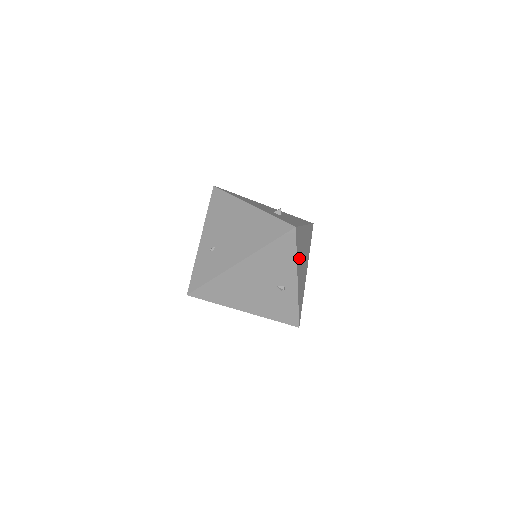
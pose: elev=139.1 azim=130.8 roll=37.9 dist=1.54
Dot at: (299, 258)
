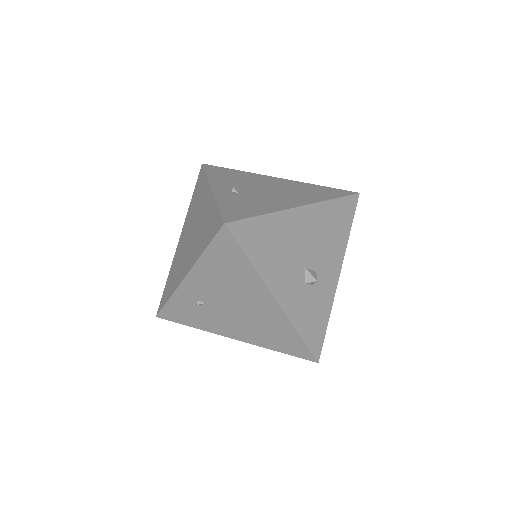
Dot at: occluded
